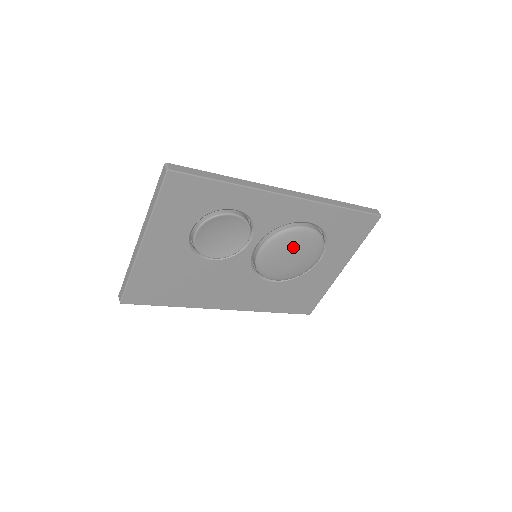
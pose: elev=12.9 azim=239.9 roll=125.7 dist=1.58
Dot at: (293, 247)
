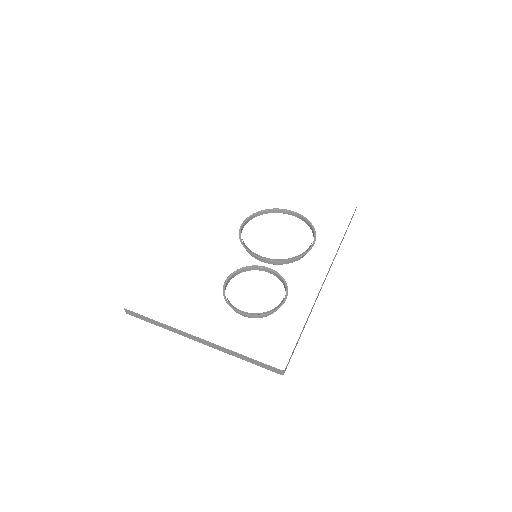
Dot at: occluded
